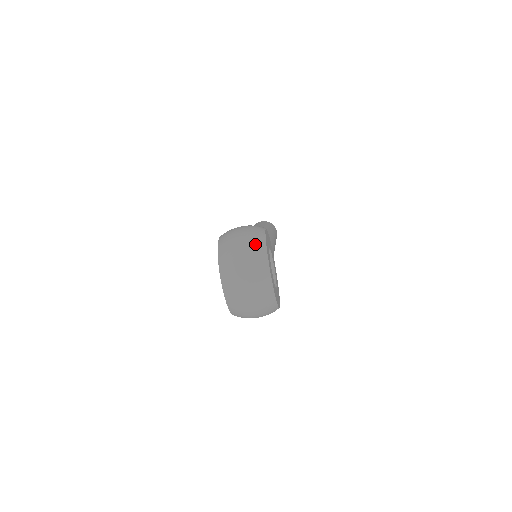
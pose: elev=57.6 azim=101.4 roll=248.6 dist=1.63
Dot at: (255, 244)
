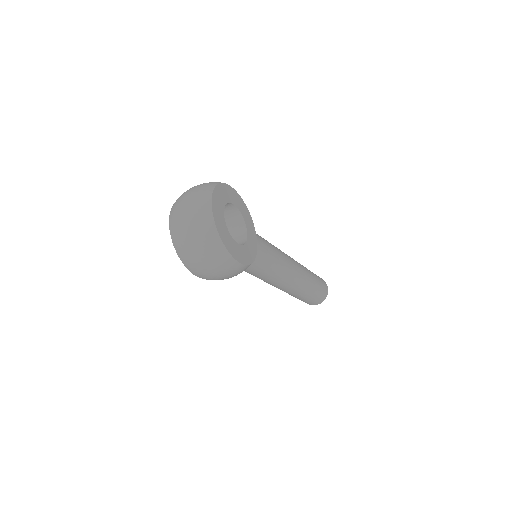
Dot at: (205, 184)
